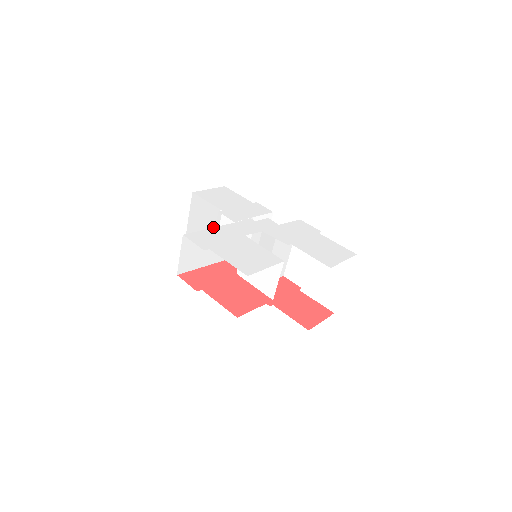
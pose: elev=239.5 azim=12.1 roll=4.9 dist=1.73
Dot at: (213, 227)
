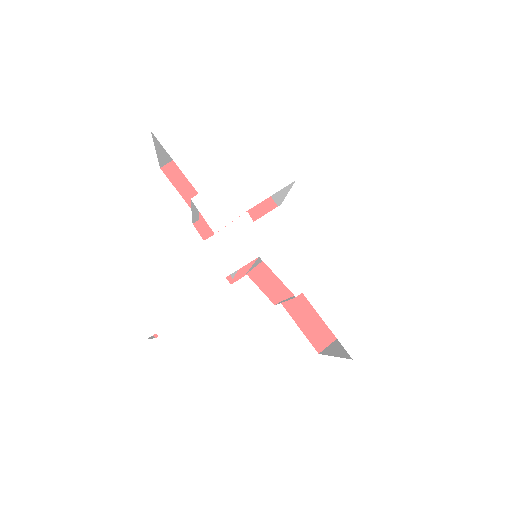
Dot at: occluded
